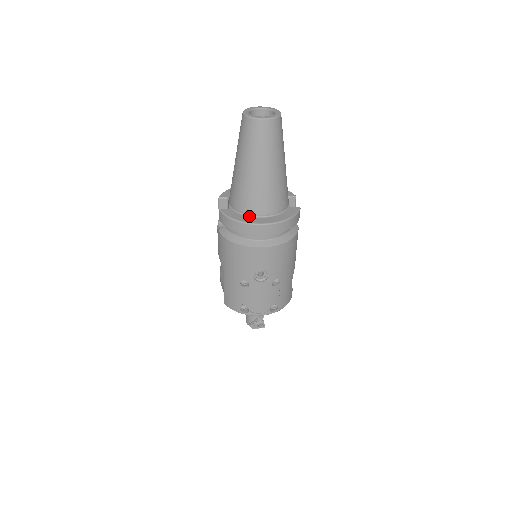
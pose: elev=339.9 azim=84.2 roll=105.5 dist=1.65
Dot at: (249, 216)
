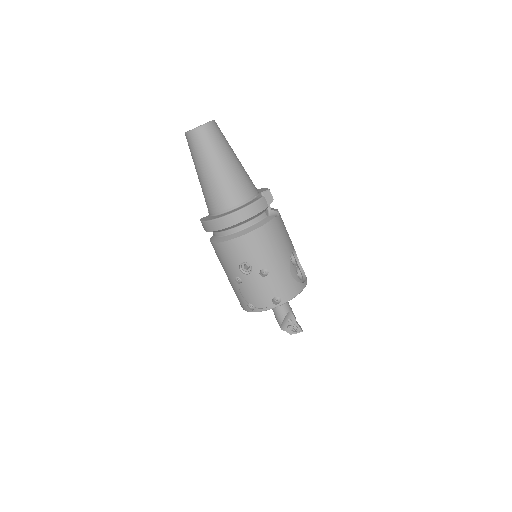
Dot at: (216, 215)
